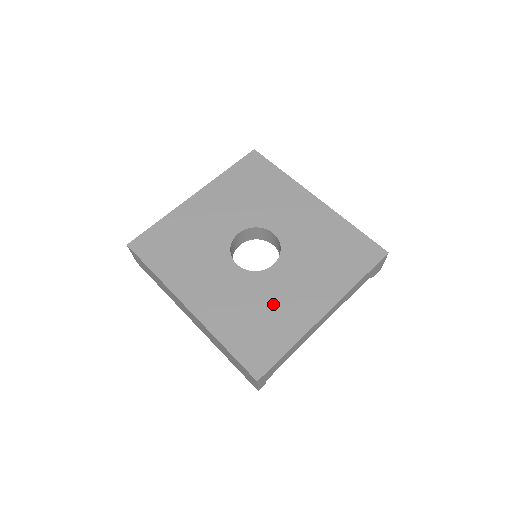
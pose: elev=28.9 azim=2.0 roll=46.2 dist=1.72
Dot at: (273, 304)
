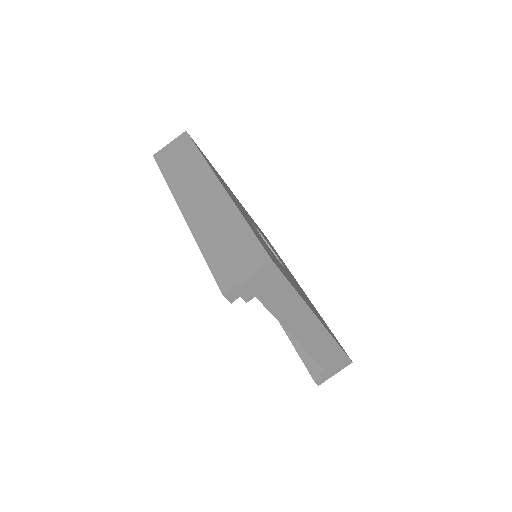
Dot at: (282, 268)
